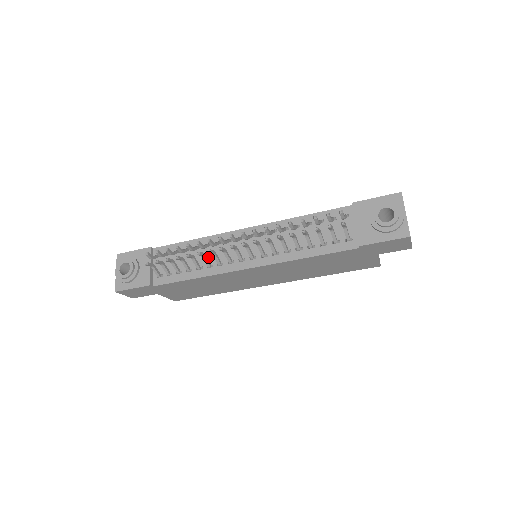
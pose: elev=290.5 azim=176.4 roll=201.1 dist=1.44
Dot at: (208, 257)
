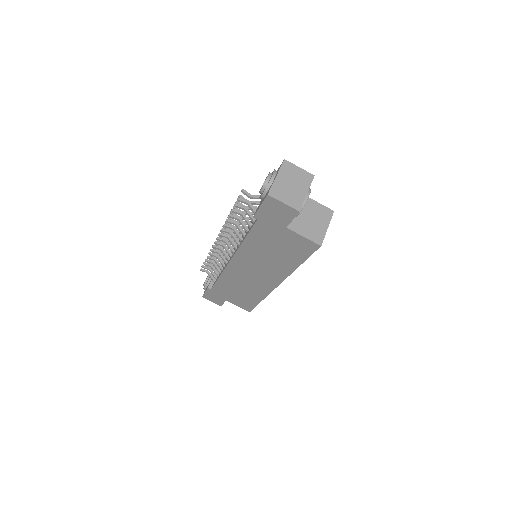
Dot at: occluded
